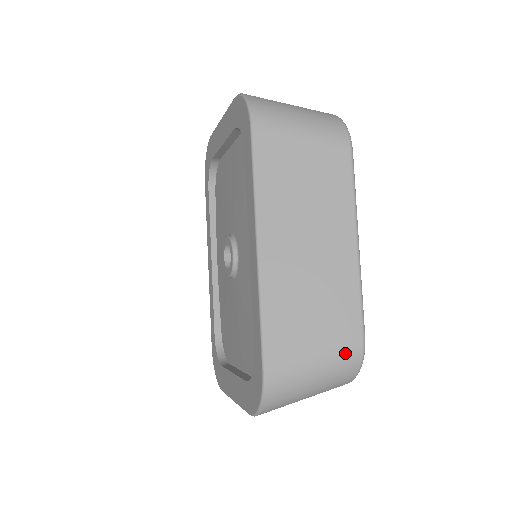
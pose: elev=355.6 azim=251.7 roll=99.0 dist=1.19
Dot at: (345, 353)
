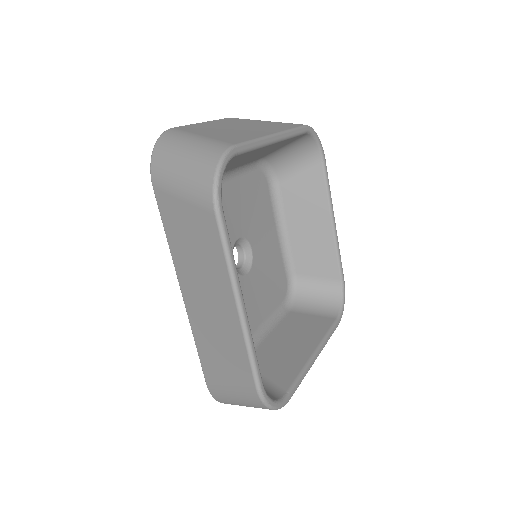
Dot at: (248, 394)
